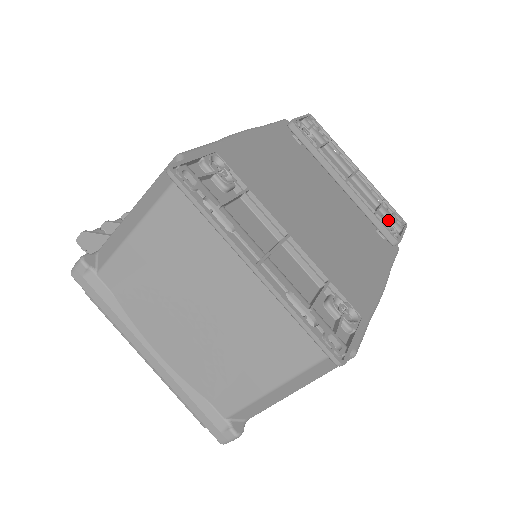
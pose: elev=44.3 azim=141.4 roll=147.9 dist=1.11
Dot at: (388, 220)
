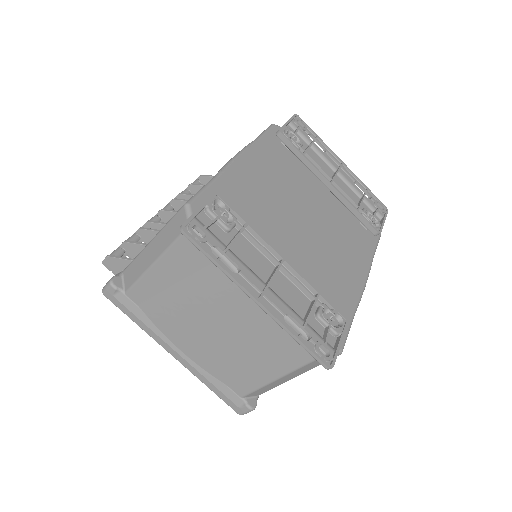
Dot at: (370, 212)
